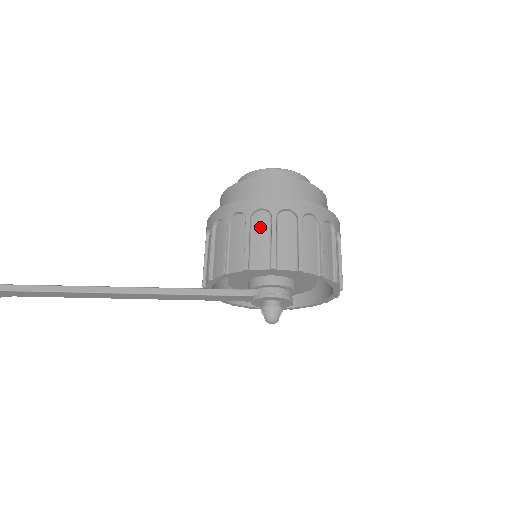
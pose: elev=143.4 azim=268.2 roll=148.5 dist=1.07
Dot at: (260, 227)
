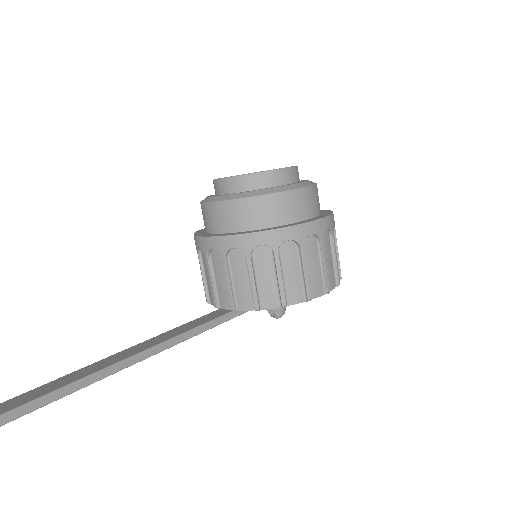
Dot at: (312, 254)
